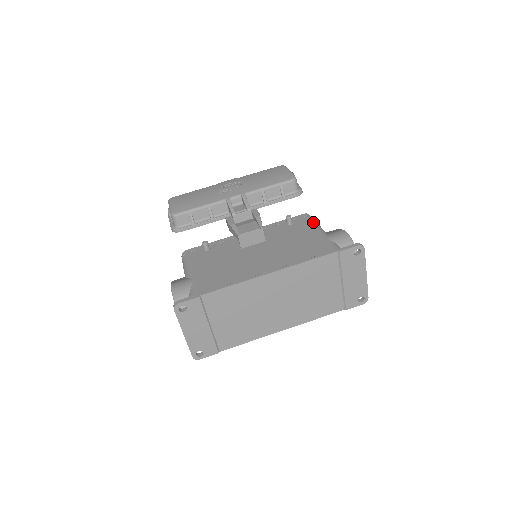
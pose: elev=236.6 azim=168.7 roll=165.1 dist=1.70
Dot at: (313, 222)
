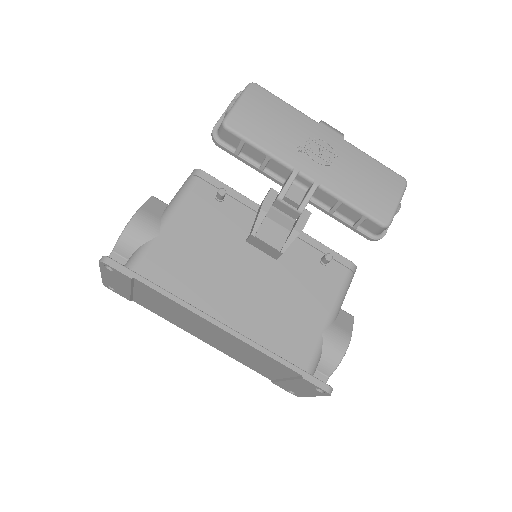
Dot at: (343, 289)
